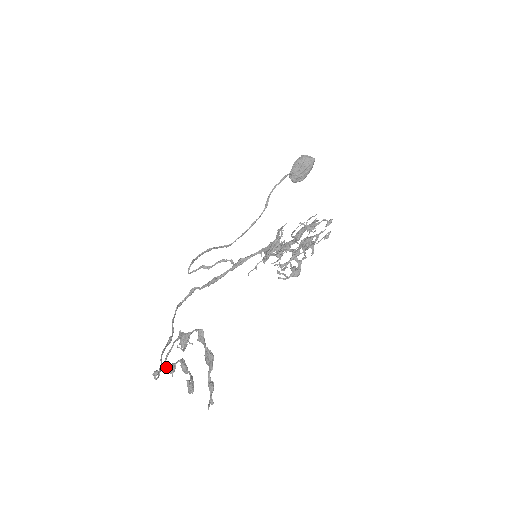
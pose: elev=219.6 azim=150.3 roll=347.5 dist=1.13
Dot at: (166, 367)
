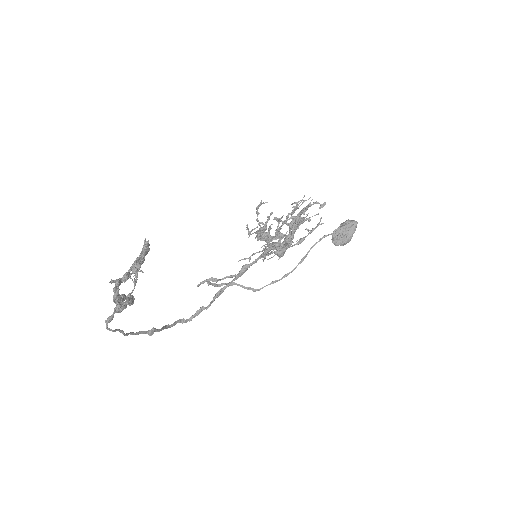
Dot at: occluded
